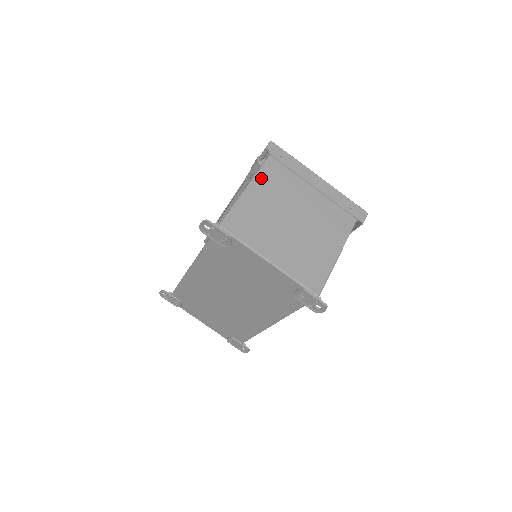
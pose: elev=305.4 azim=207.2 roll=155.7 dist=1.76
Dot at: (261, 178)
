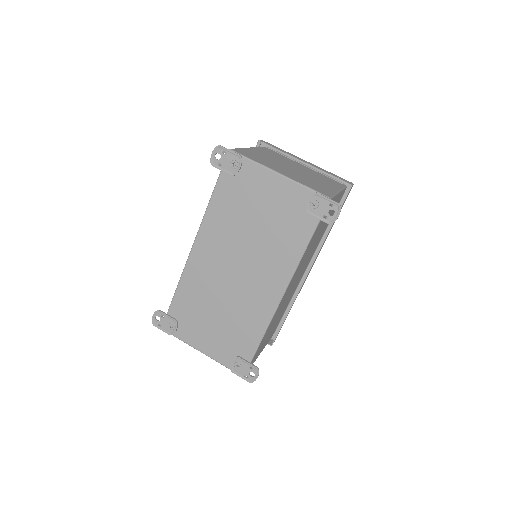
Dot at: (258, 149)
